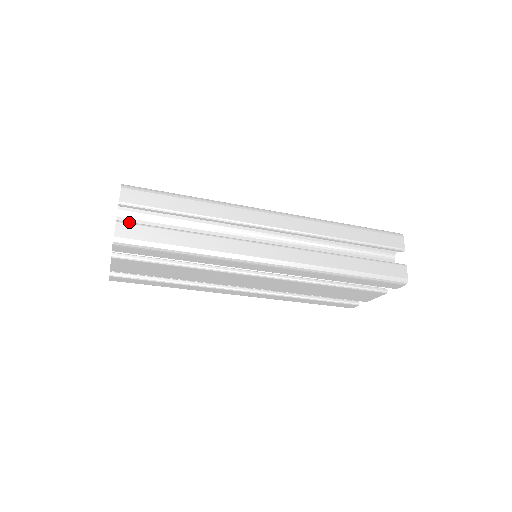
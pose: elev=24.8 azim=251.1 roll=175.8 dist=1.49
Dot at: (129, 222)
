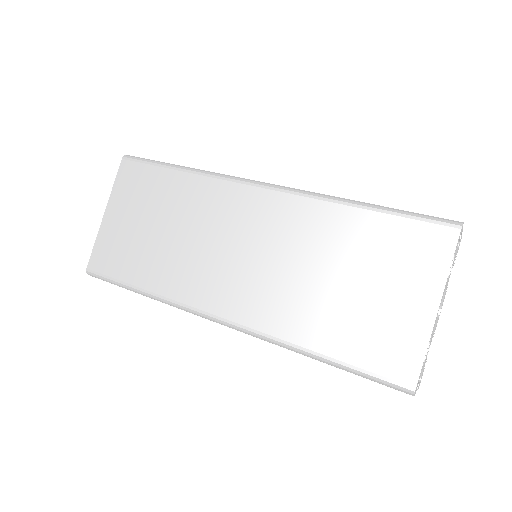
Dot at: occluded
